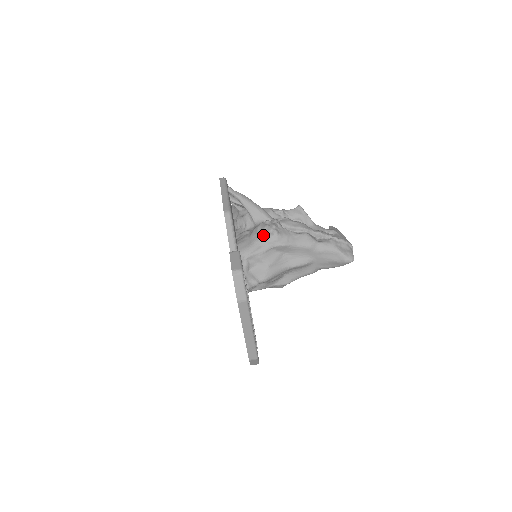
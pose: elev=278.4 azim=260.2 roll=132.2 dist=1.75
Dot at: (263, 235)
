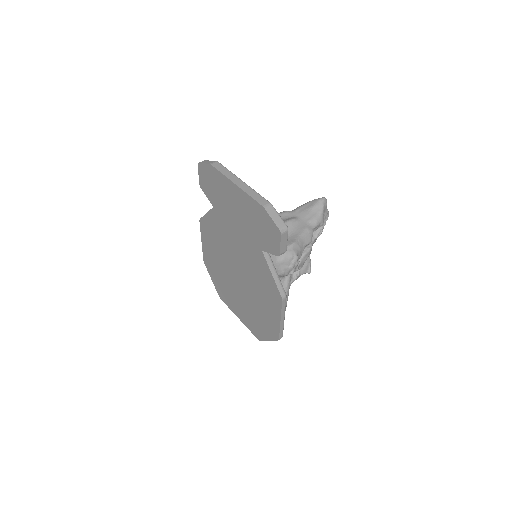
Dot at: occluded
